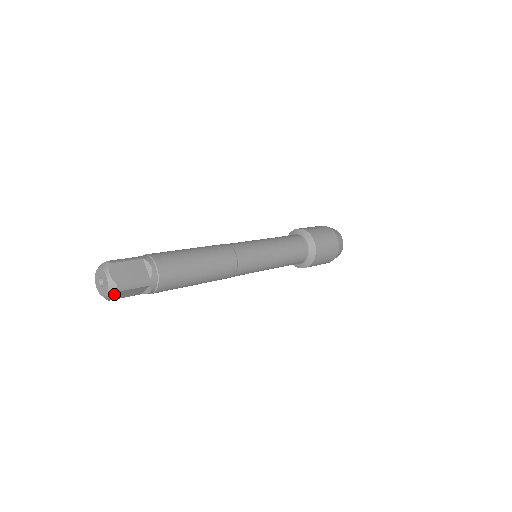
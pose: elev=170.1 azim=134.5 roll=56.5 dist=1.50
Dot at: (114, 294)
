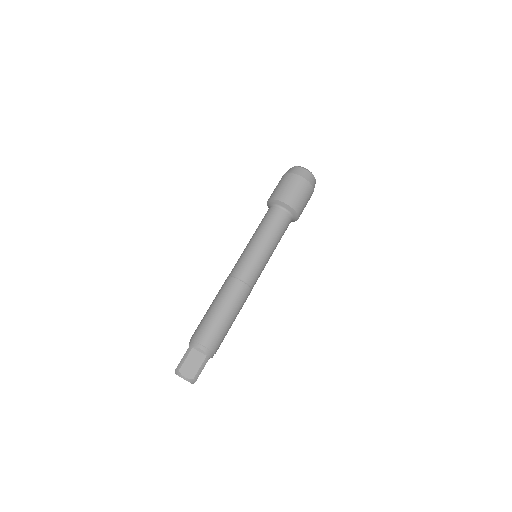
Dot at: occluded
